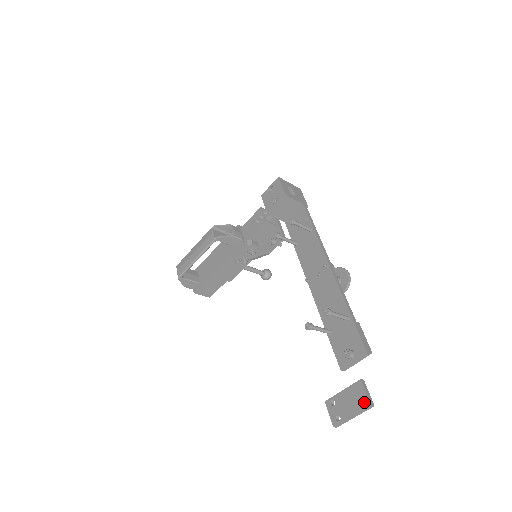
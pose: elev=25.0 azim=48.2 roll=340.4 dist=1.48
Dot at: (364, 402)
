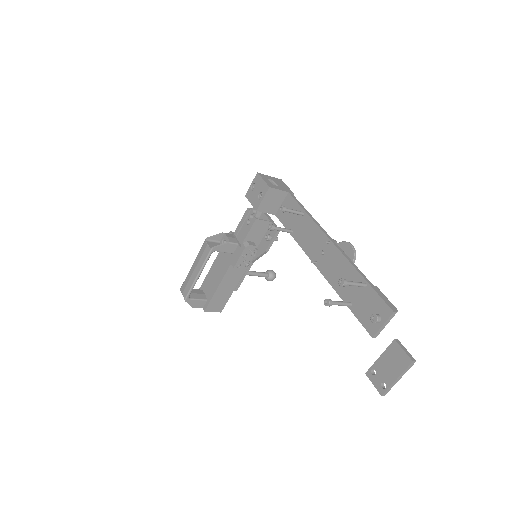
Dot at: (405, 360)
